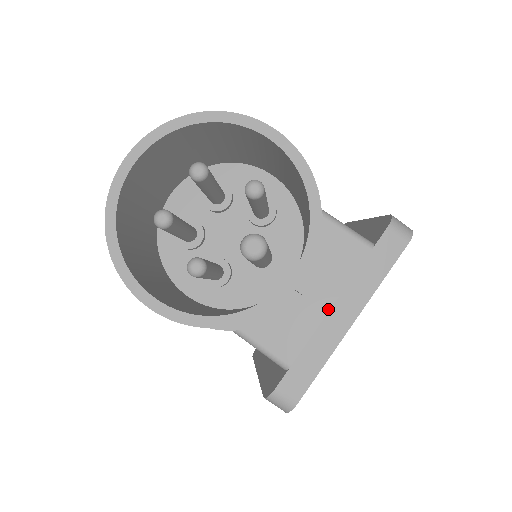
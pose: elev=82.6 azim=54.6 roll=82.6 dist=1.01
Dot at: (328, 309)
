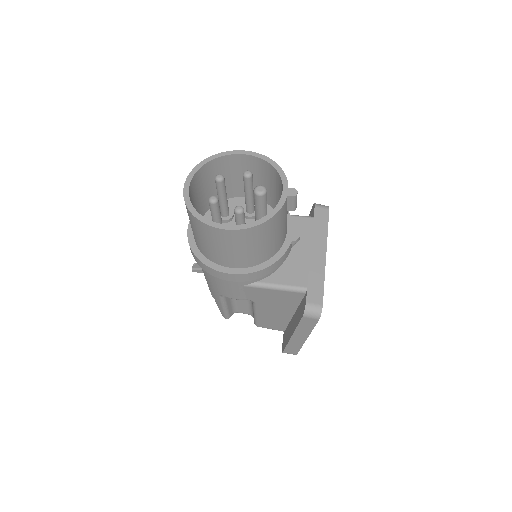
Dot at: (309, 252)
